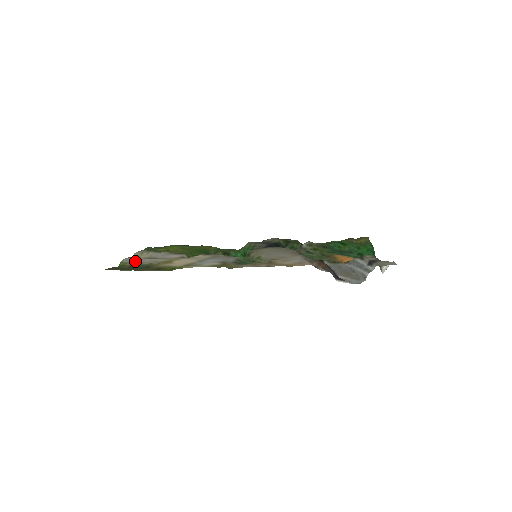
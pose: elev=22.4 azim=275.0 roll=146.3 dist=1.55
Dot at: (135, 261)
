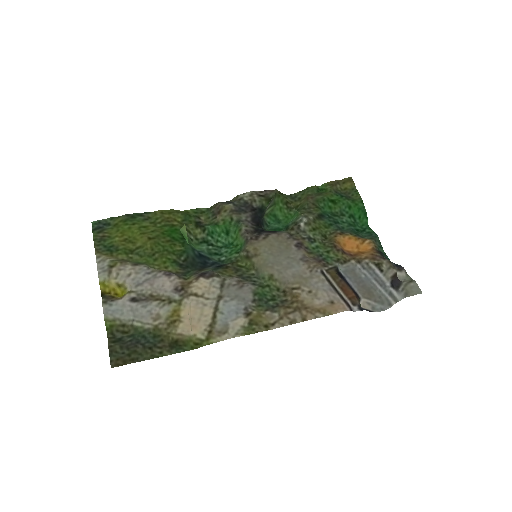
Dot at: (125, 316)
